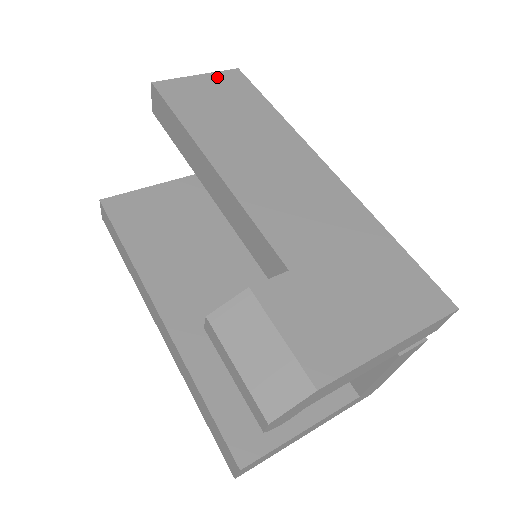
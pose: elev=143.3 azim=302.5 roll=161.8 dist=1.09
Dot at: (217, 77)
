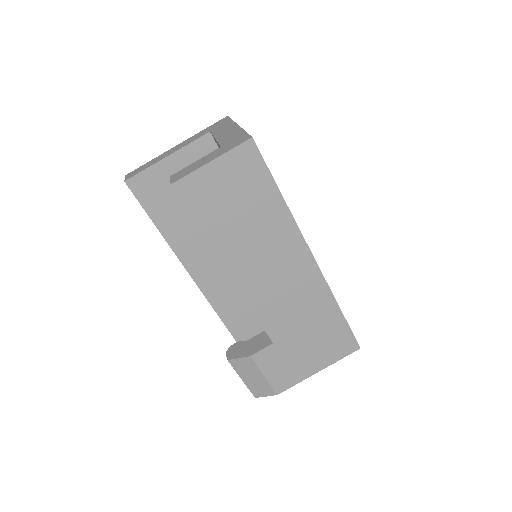
Dot at: (231, 160)
